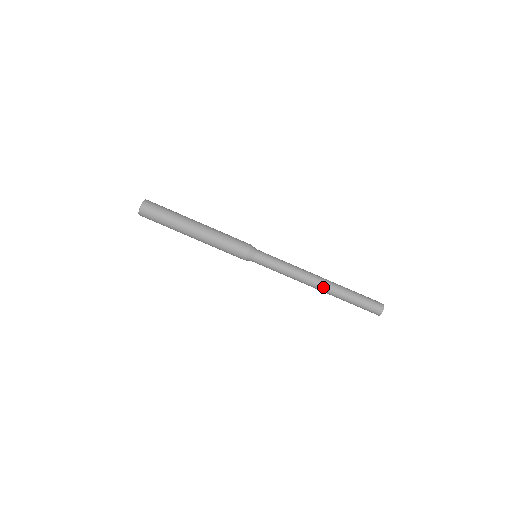
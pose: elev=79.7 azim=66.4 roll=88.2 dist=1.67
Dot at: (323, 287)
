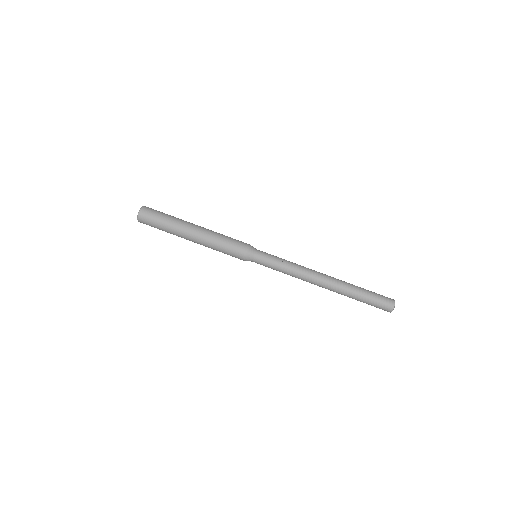
Dot at: (329, 280)
